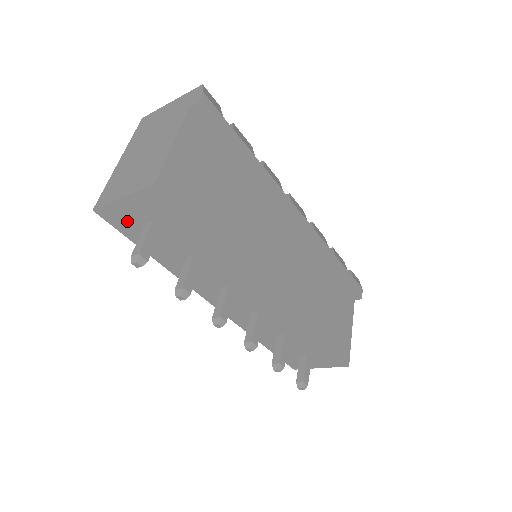
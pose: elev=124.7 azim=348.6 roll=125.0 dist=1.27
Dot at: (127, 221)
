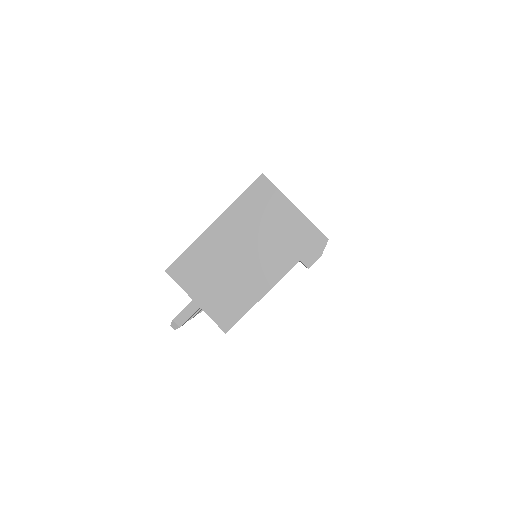
Dot at: occluded
